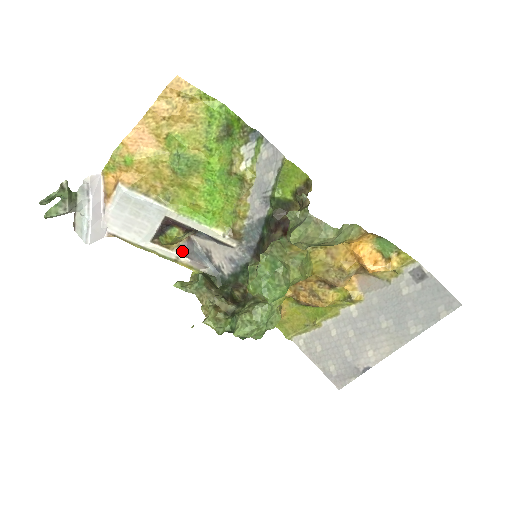
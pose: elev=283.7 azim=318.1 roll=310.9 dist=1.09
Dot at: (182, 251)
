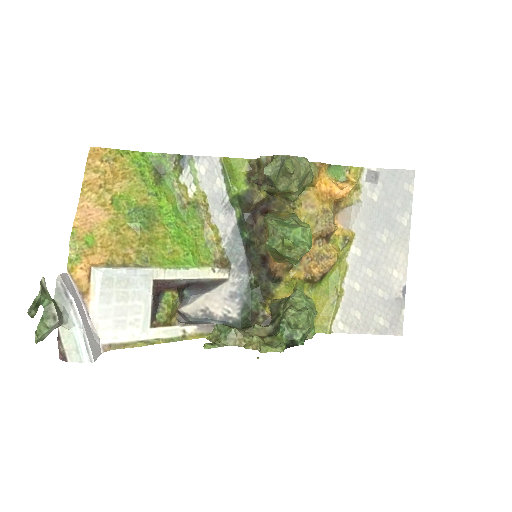
Dot at: (183, 323)
